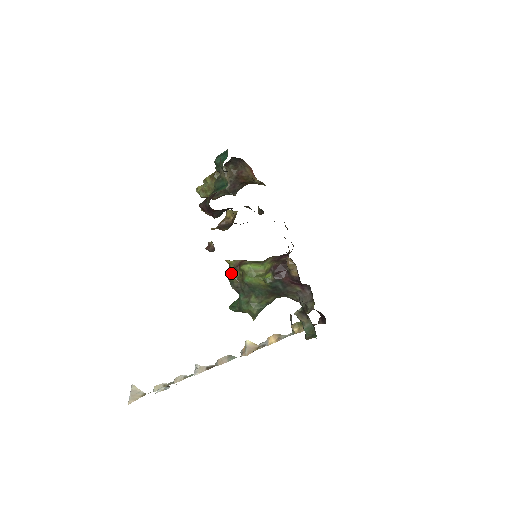
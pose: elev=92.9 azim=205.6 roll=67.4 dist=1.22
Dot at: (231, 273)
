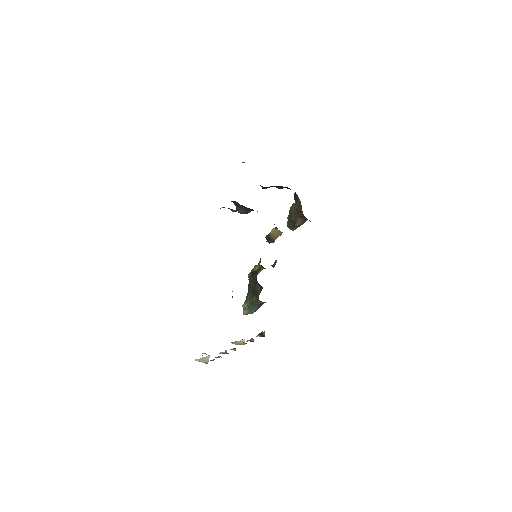
Dot at: occluded
